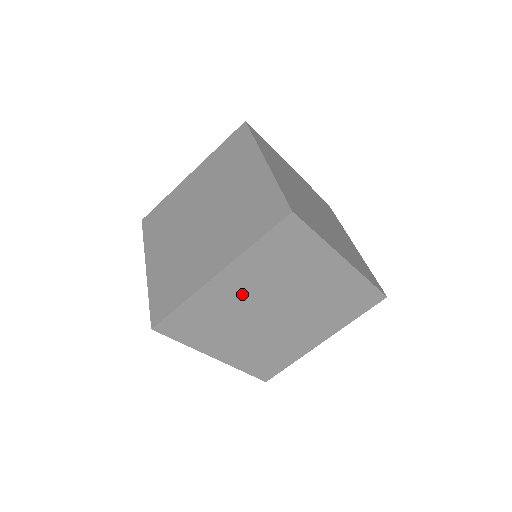
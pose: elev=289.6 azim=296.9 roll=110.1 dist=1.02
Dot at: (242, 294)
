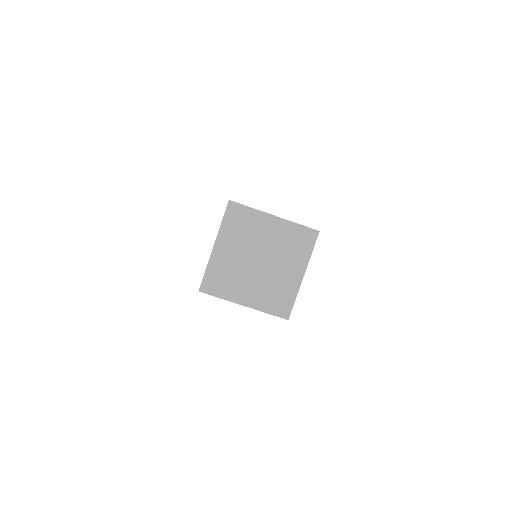
Dot at: (266, 235)
